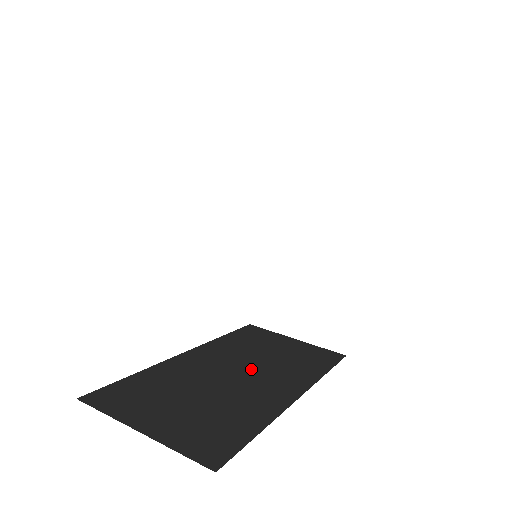
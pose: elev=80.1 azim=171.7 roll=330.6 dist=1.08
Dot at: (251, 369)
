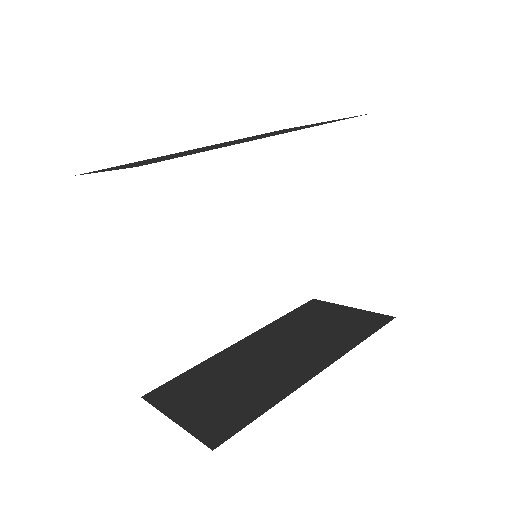
Dot at: (289, 349)
